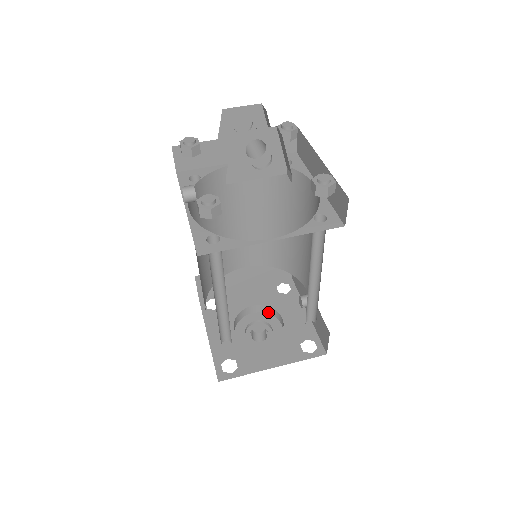
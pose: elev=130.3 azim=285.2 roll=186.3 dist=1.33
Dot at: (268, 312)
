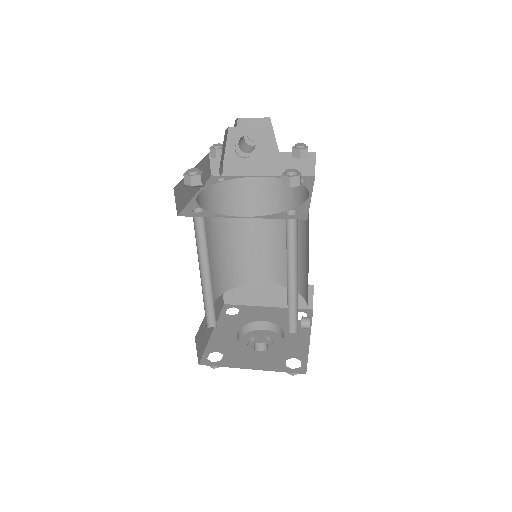
Dot at: (278, 332)
